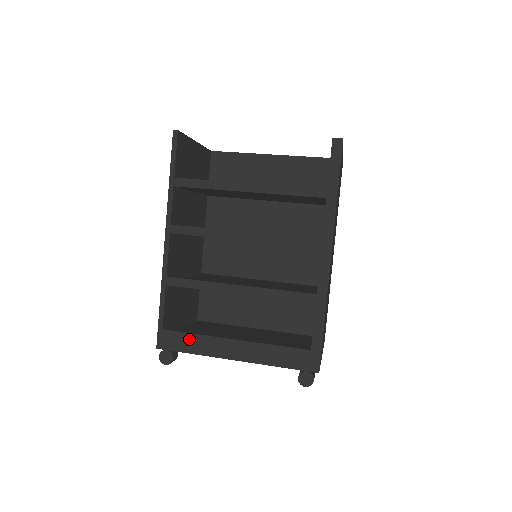
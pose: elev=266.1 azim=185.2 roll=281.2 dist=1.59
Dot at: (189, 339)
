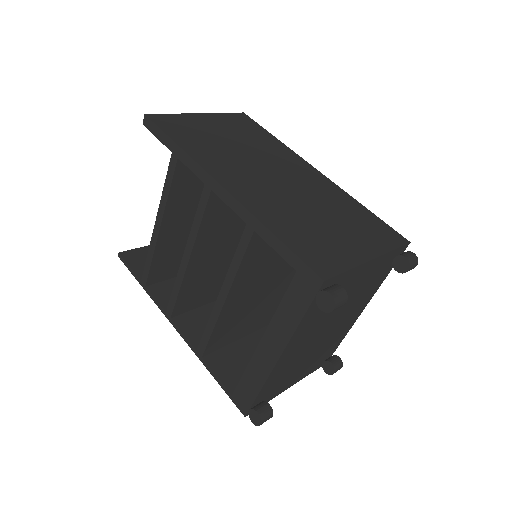
Dot at: (246, 382)
